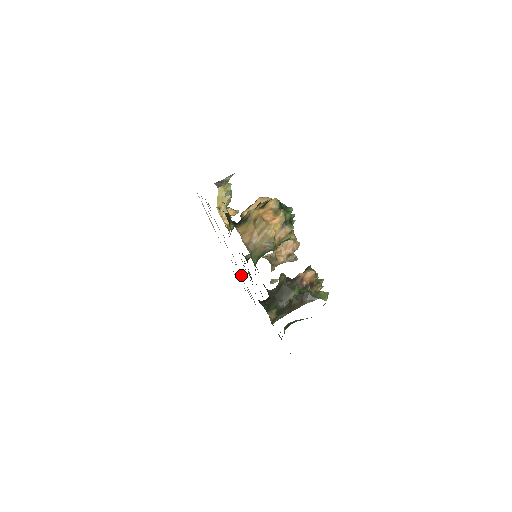
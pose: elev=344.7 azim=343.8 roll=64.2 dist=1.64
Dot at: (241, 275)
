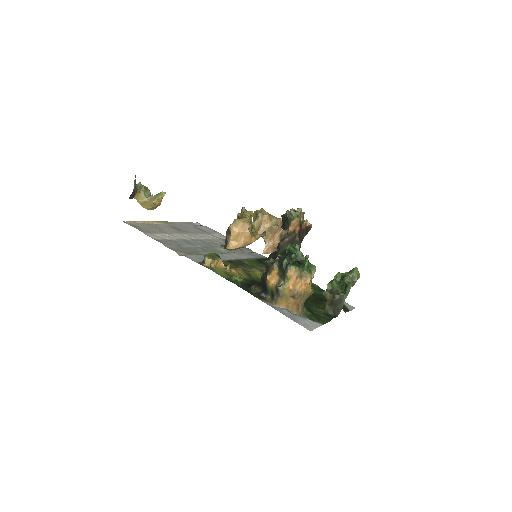
Dot at: occluded
